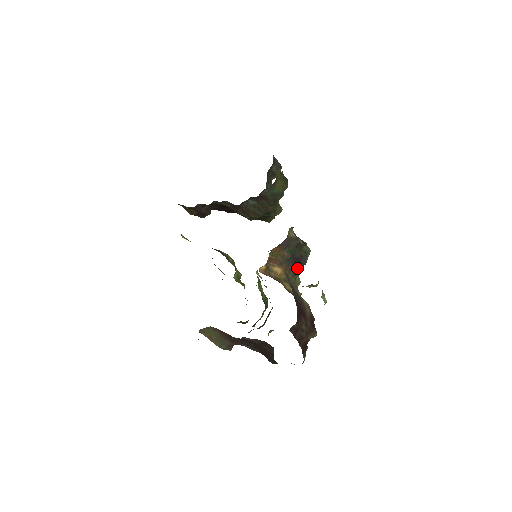
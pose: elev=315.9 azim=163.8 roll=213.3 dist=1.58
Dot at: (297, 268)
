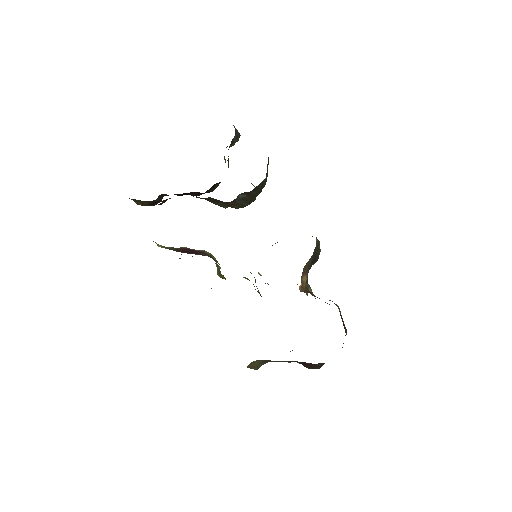
Dot at: occluded
